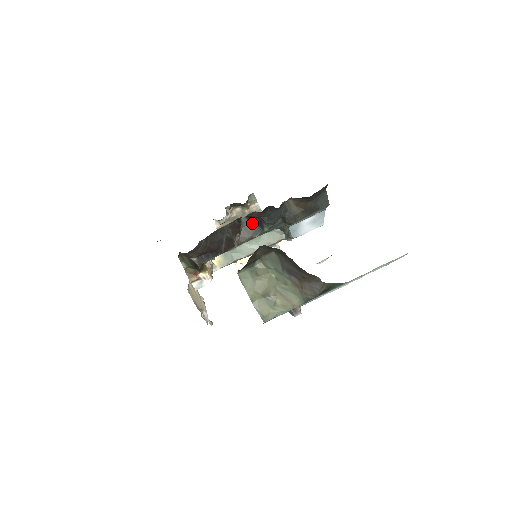
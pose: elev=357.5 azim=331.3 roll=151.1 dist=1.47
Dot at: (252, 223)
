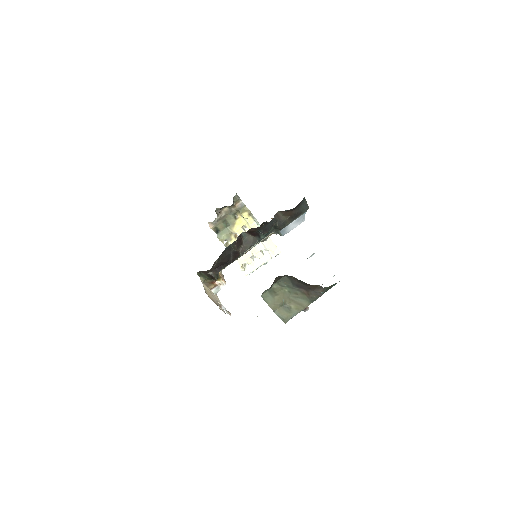
Dot at: (250, 235)
